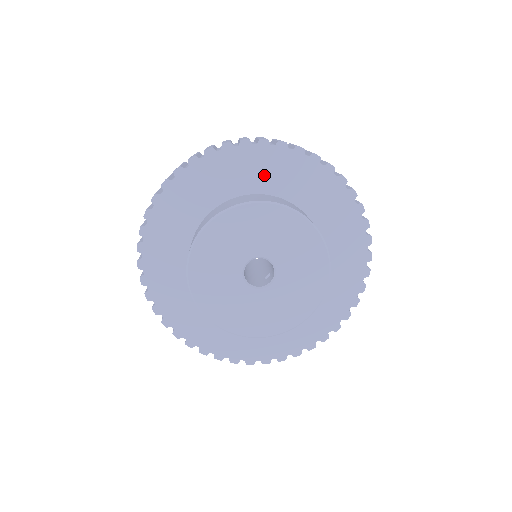
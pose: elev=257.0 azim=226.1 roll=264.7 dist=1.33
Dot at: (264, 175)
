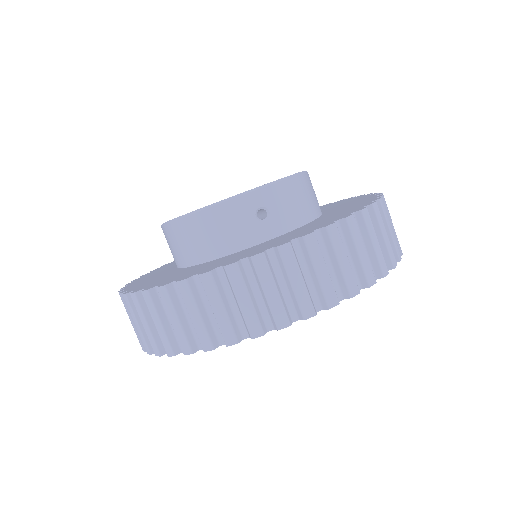
Dot at: occluded
